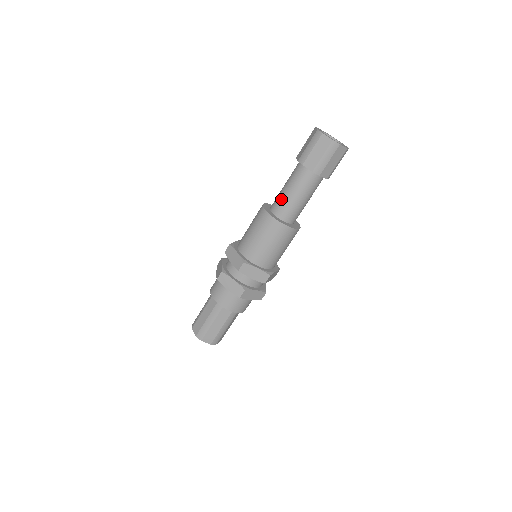
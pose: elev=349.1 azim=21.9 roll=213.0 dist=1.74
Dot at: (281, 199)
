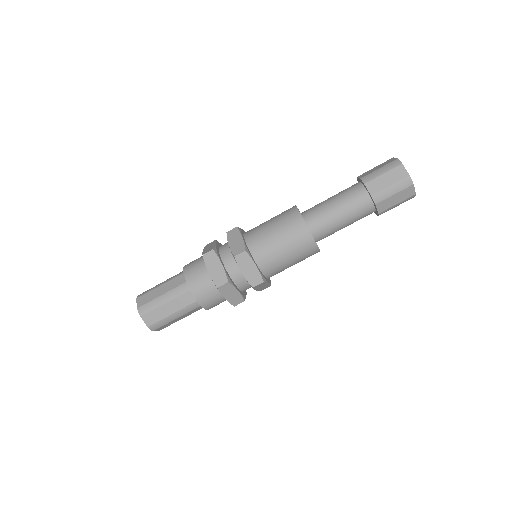
Dot at: (329, 223)
